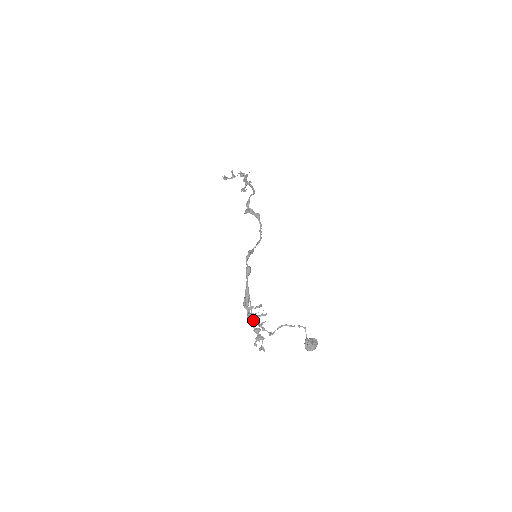
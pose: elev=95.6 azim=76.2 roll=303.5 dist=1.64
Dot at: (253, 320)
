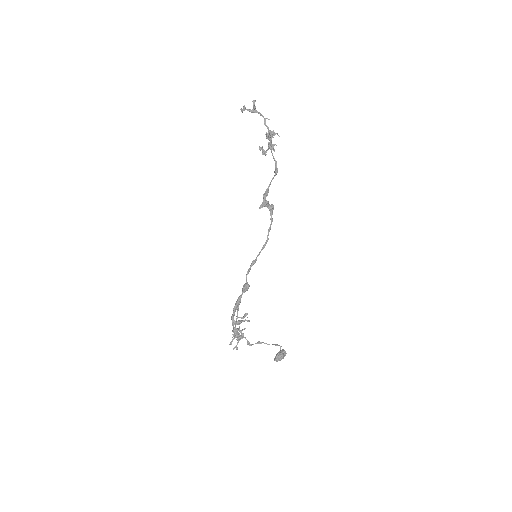
Dot at: (237, 336)
